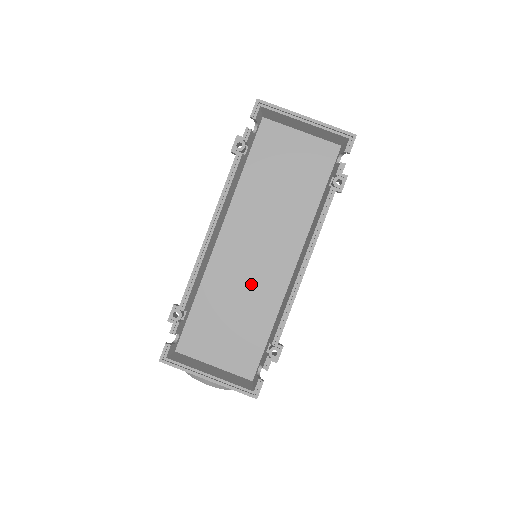
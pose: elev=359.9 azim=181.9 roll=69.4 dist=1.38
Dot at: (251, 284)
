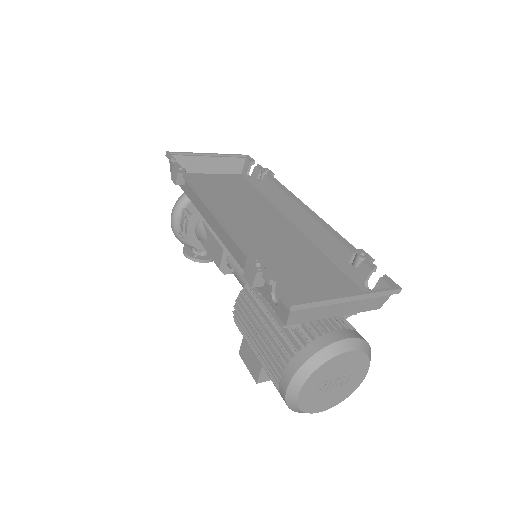
Dot at: (282, 247)
